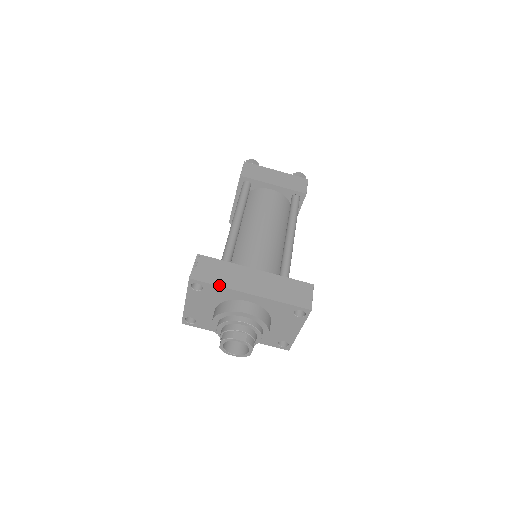
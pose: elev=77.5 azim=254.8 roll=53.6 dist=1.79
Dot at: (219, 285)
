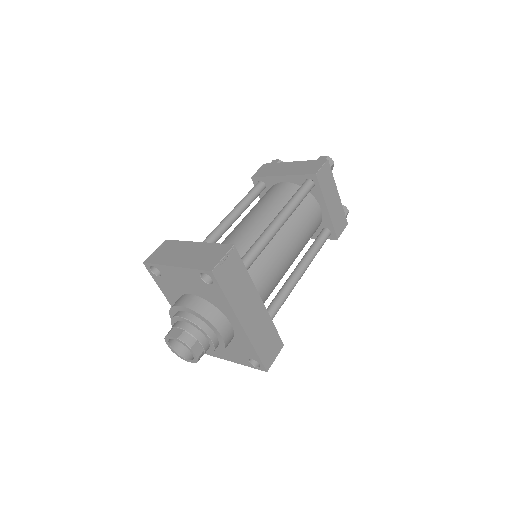
Dot at: (228, 298)
